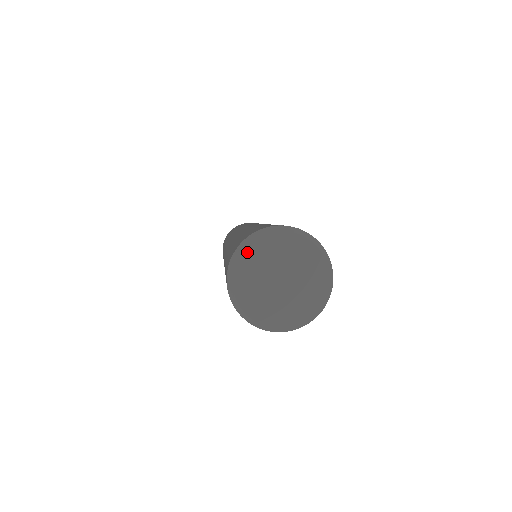
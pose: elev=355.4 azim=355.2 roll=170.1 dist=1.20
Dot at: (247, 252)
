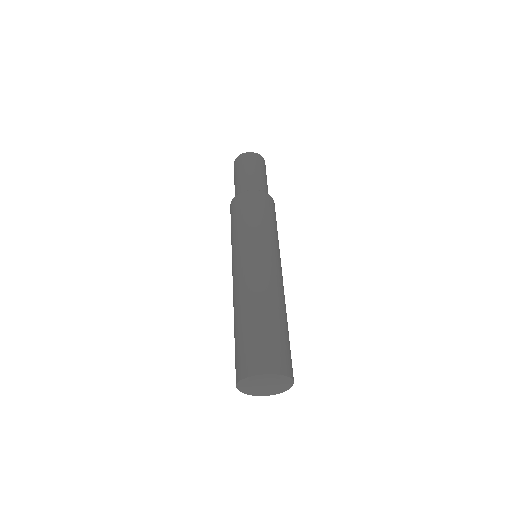
Dot at: (250, 382)
